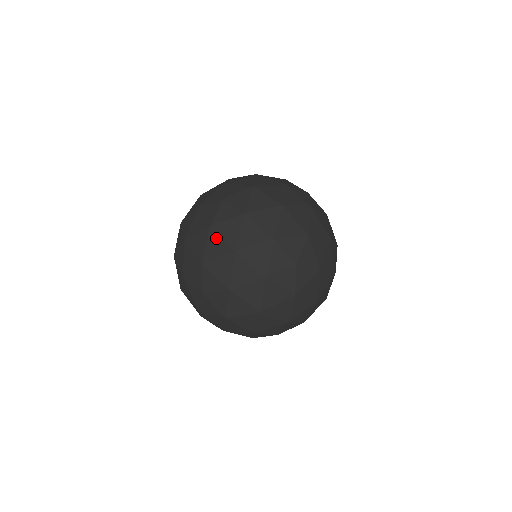
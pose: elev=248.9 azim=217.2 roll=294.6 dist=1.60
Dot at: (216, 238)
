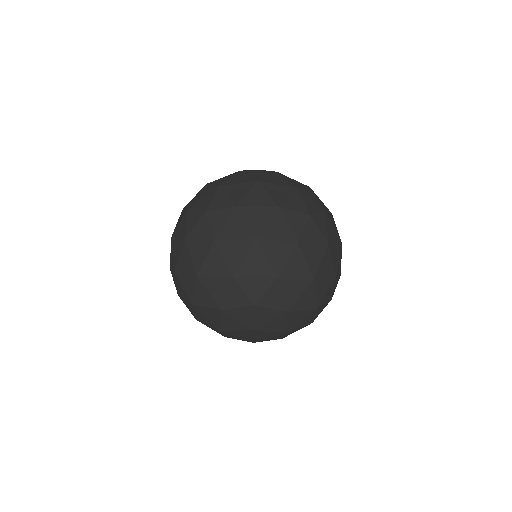
Dot at: (187, 254)
